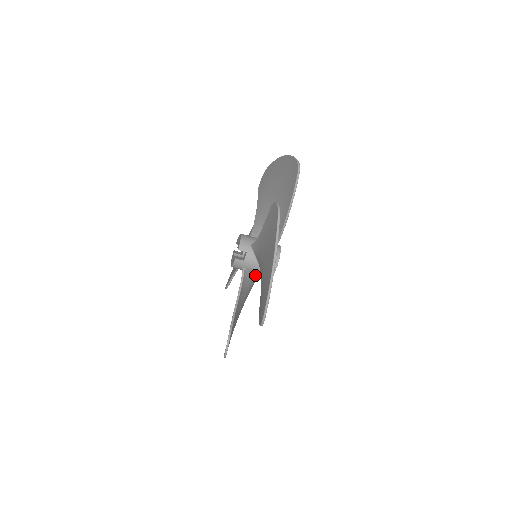
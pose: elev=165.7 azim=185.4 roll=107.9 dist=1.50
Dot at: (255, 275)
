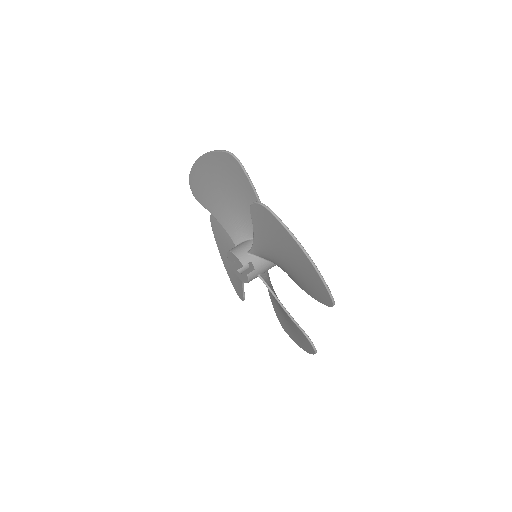
Dot at: occluded
